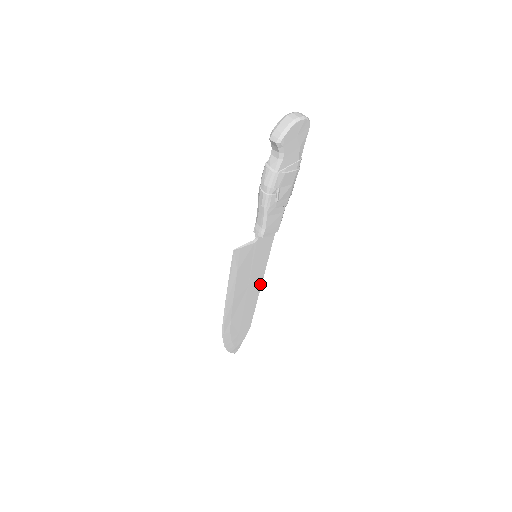
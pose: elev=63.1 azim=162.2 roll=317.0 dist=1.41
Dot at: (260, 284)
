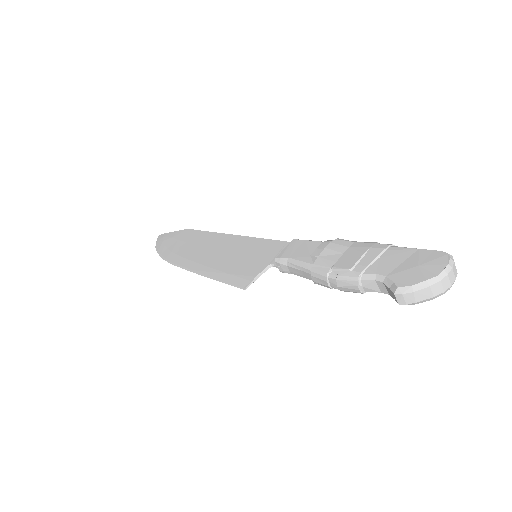
Dot at: occluded
